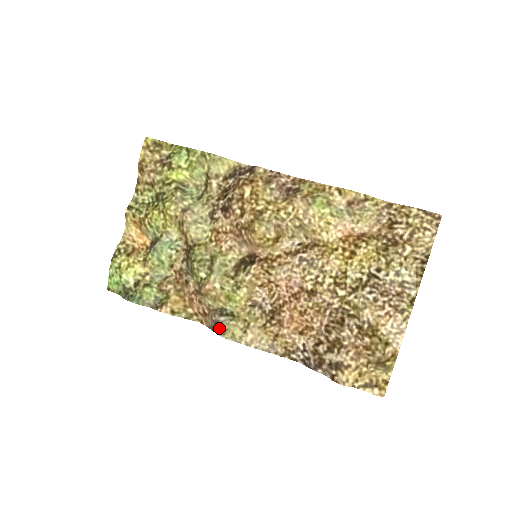
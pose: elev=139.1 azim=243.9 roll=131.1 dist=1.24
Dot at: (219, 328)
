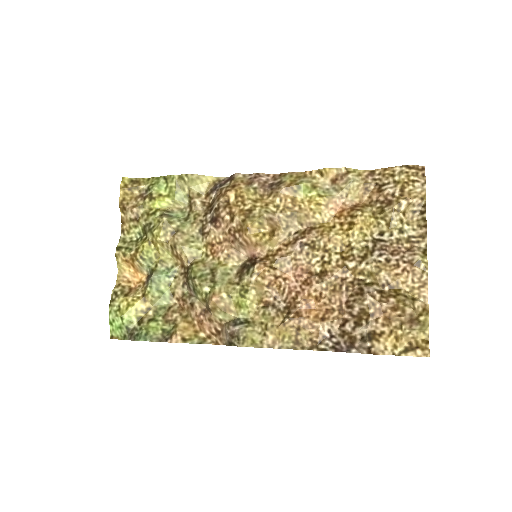
Dot at: (236, 338)
